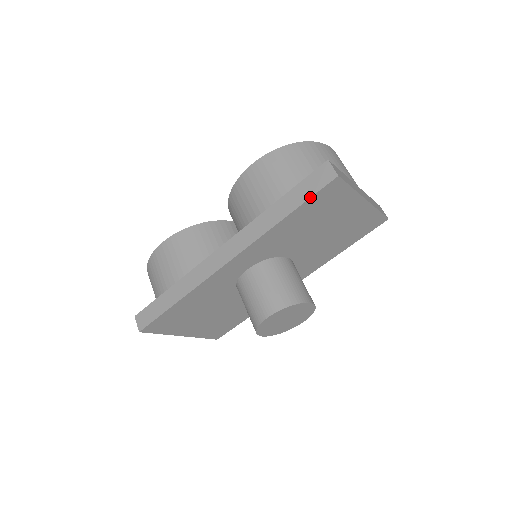
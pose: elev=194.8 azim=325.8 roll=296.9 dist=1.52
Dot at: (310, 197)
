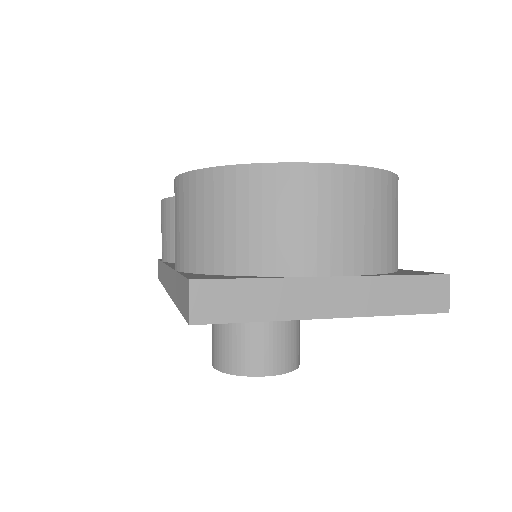
Dot at: (181, 313)
